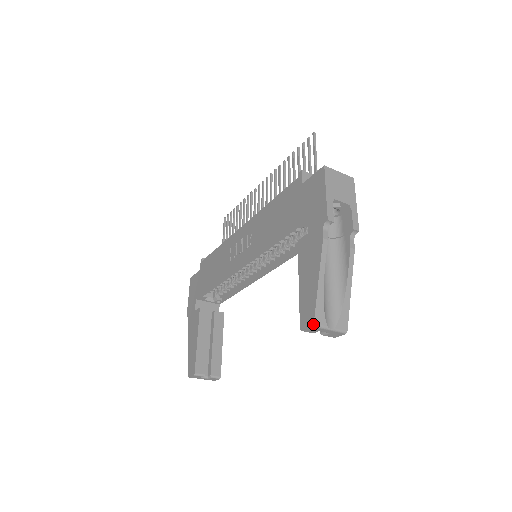
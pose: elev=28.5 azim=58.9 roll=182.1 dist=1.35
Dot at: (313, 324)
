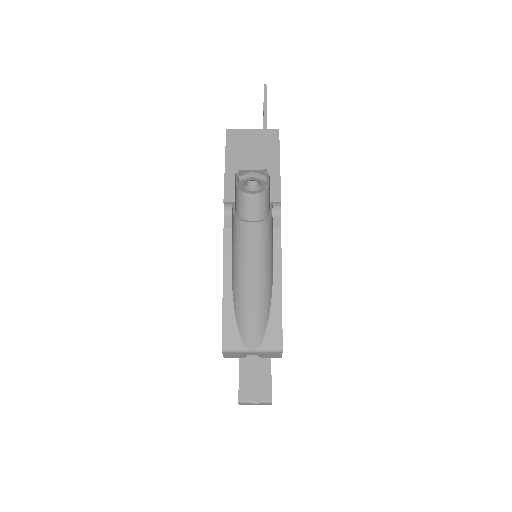
Dot at: occluded
